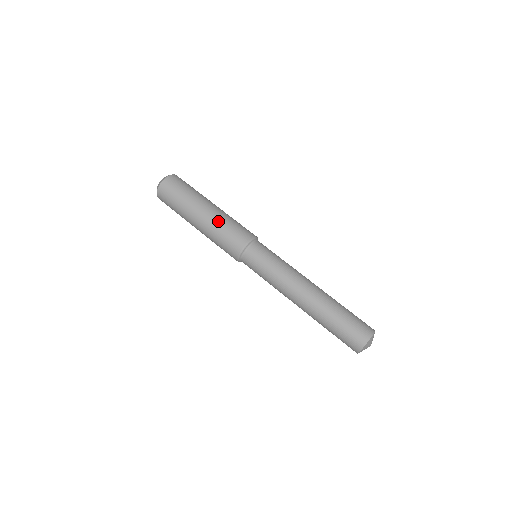
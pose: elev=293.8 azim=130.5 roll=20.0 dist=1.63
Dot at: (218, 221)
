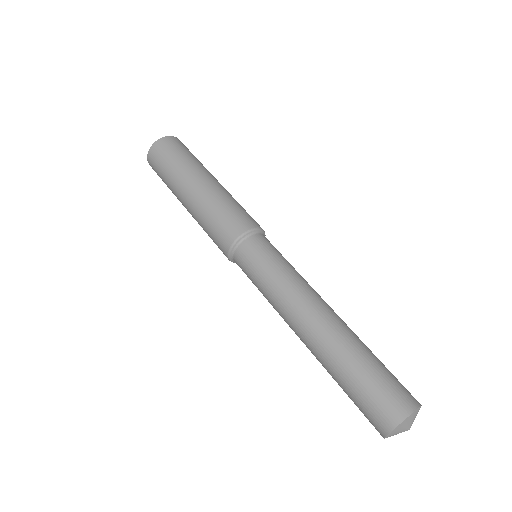
Dot at: (230, 194)
